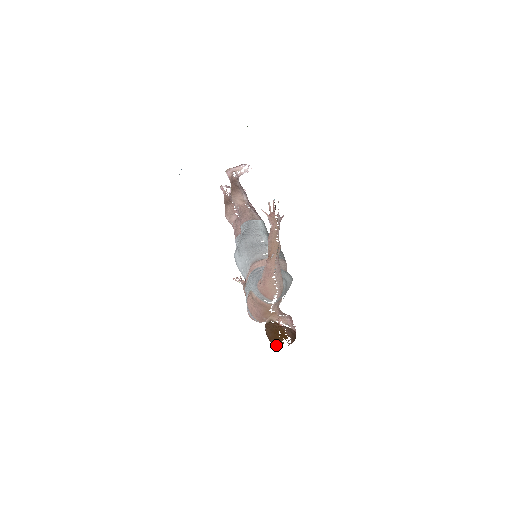
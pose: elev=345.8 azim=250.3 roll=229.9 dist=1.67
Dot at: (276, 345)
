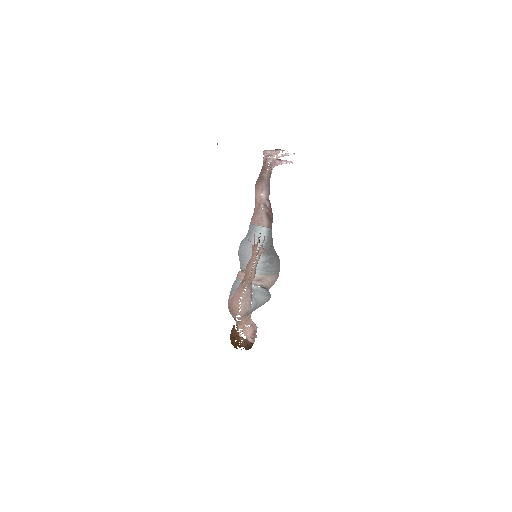
Dot at: occluded
